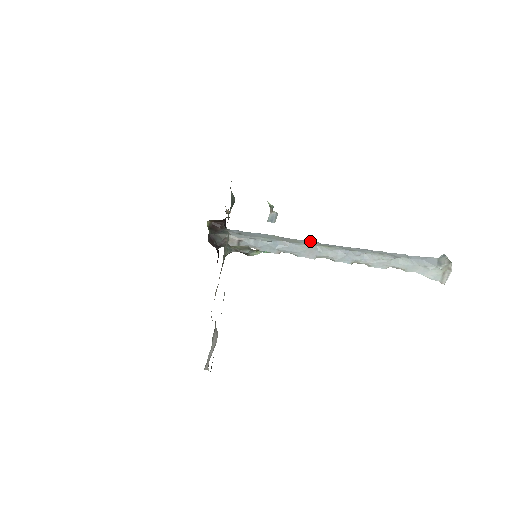
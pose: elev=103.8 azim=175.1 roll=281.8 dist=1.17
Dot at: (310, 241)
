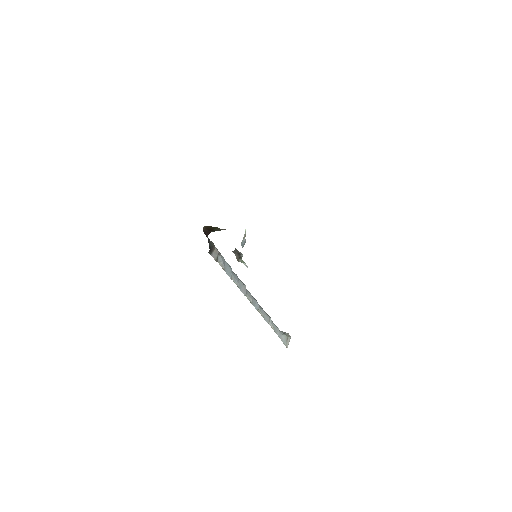
Dot at: occluded
